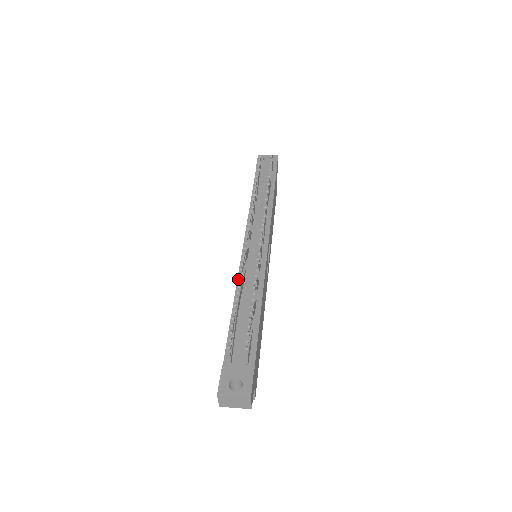
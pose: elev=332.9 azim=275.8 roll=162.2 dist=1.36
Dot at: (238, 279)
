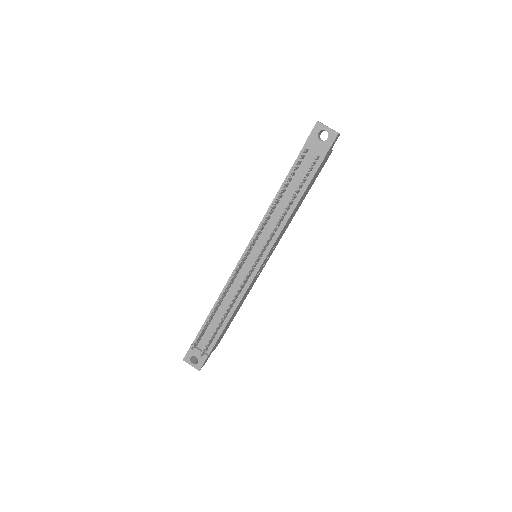
Dot at: (226, 285)
